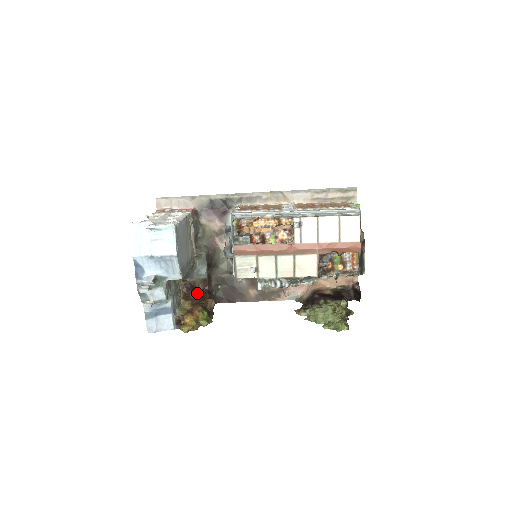
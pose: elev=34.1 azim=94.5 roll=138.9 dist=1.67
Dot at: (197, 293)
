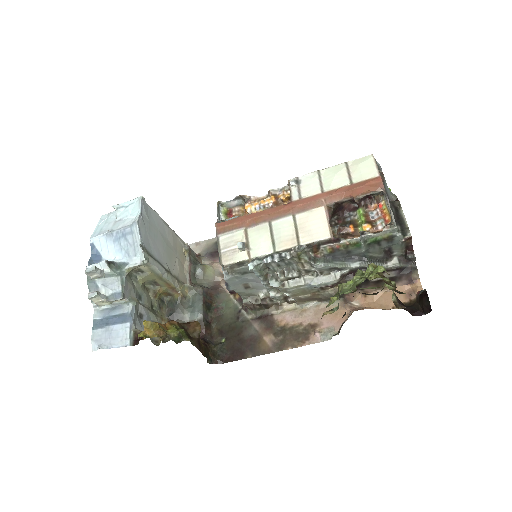
Dot at: occluded
